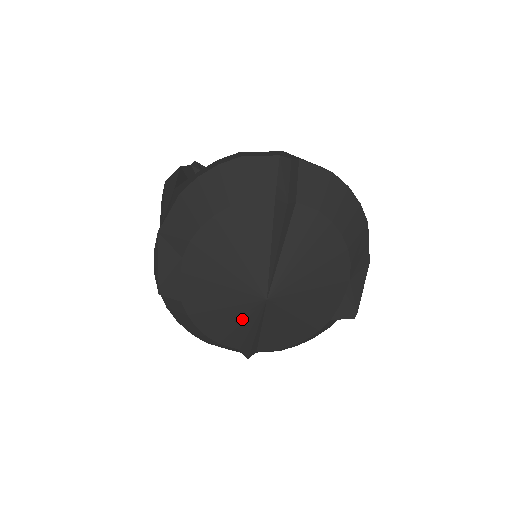
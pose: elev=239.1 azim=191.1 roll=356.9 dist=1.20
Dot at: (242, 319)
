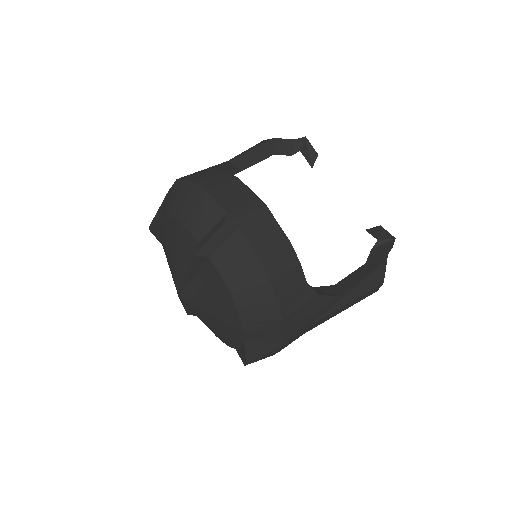
Dot at: occluded
